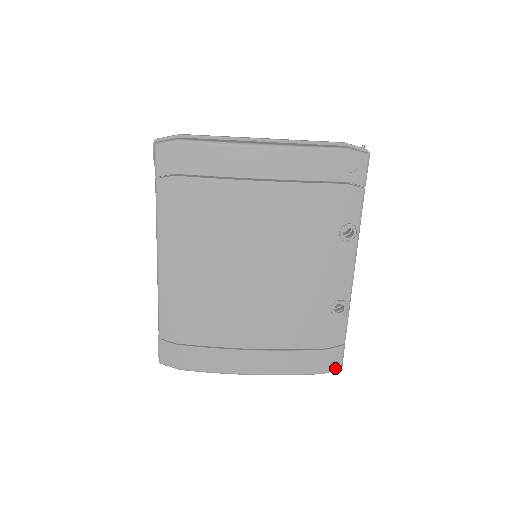
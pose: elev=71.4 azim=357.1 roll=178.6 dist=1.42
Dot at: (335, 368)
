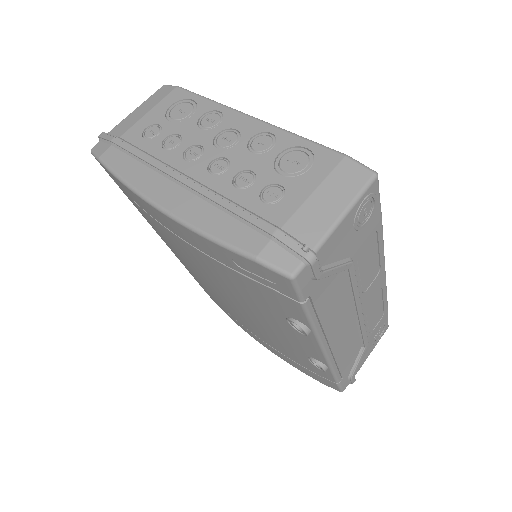
Dot at: (334, 388)
